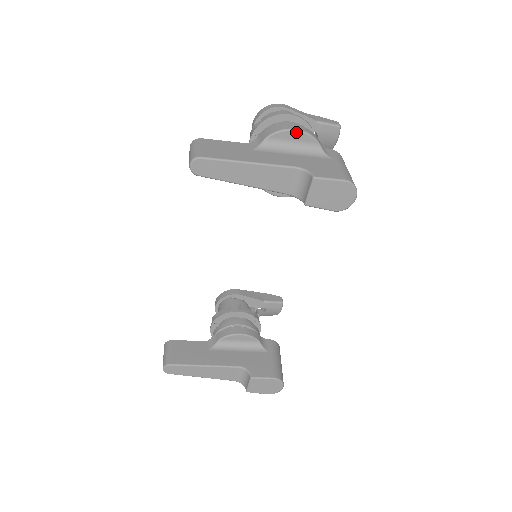
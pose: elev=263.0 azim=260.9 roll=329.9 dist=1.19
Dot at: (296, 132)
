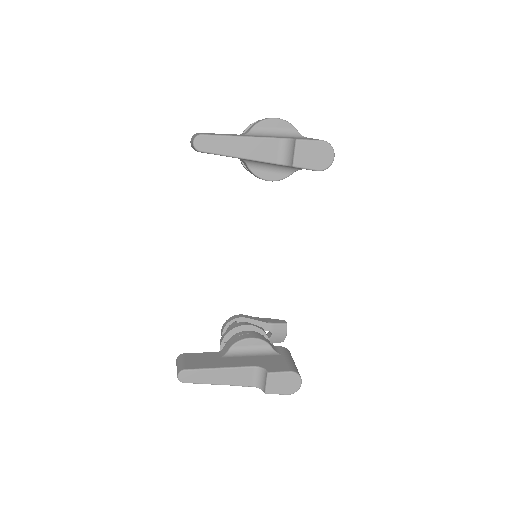
Dot at: (276, 120)
